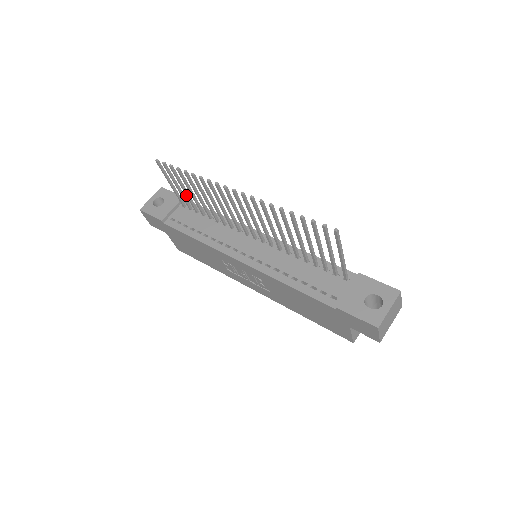
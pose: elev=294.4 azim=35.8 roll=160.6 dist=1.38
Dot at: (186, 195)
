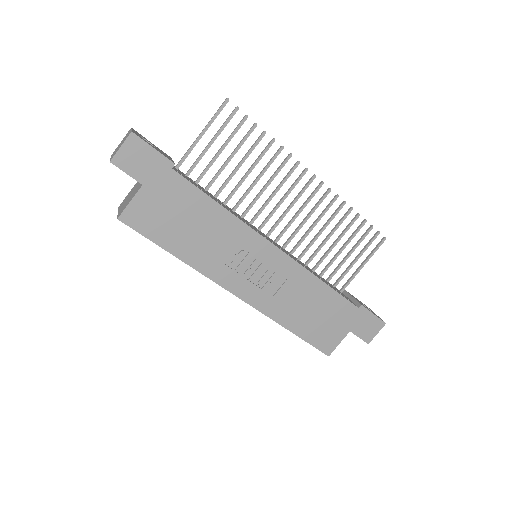
Dot at: (216, 155)
